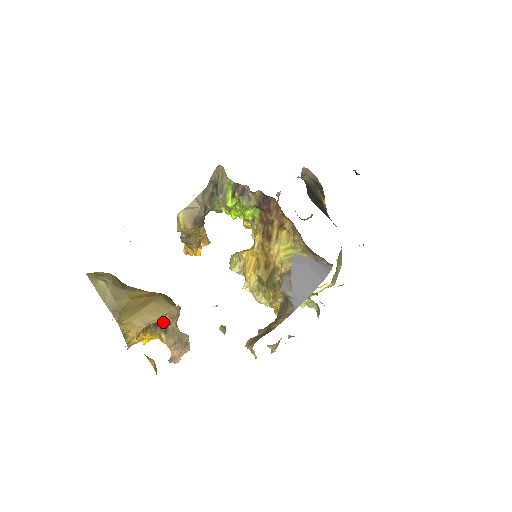
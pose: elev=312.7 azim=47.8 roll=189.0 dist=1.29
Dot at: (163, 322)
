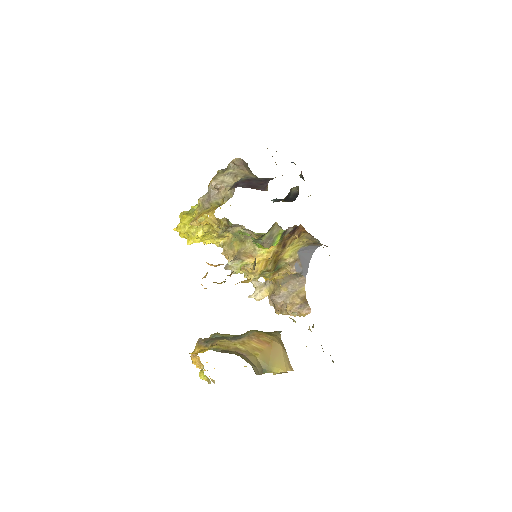
Dot at: occluded
